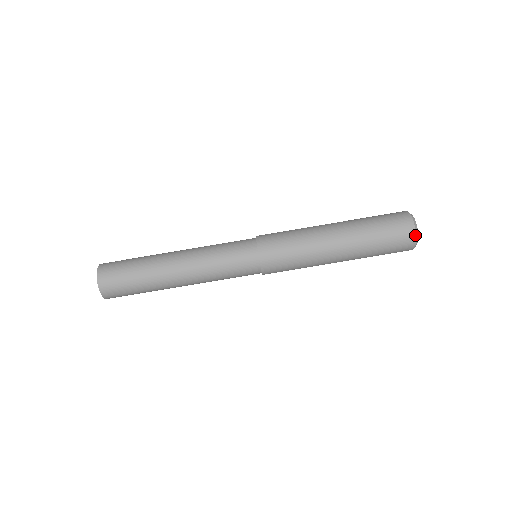
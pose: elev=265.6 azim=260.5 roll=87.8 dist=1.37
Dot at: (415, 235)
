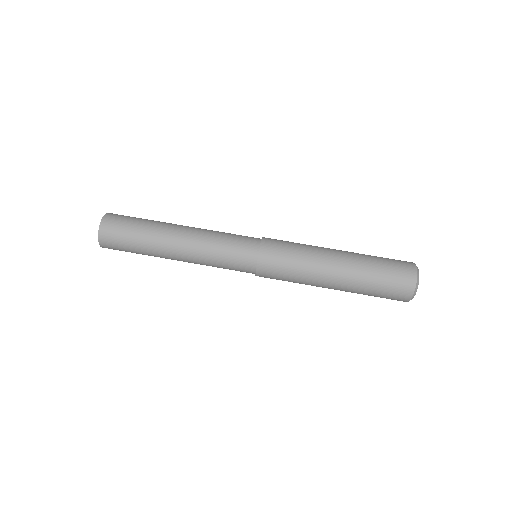
Dot at: (416, 271)
